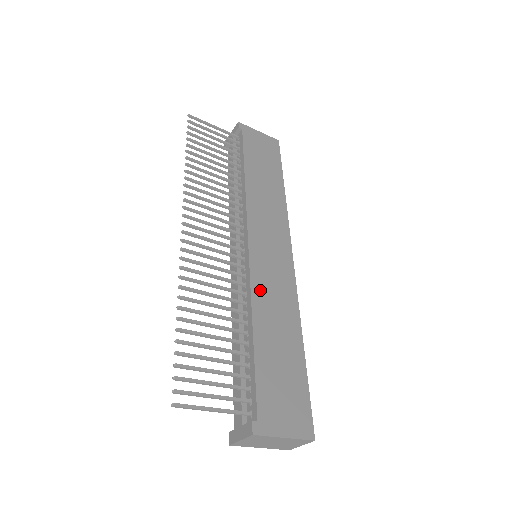
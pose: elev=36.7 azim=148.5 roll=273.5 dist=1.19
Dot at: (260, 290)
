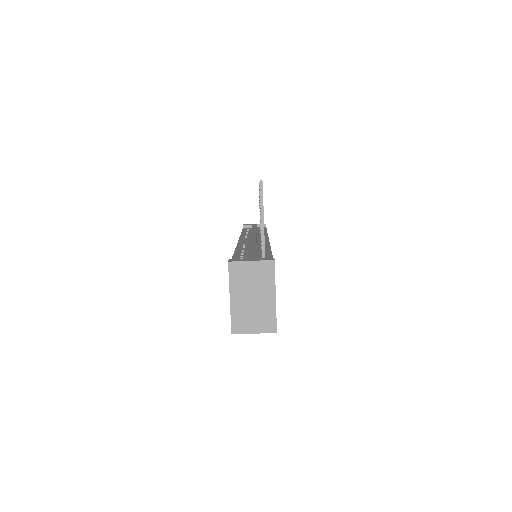
Dot at: occluded
